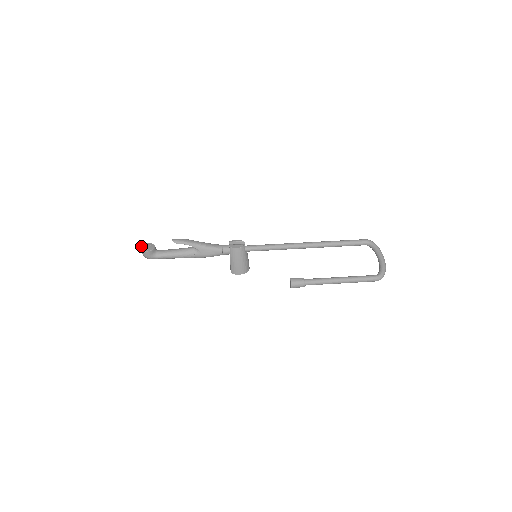
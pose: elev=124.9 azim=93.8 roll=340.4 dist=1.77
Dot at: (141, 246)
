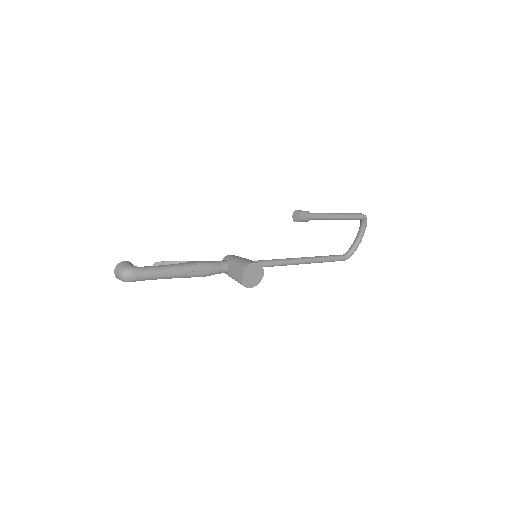
Dot at: occluded
